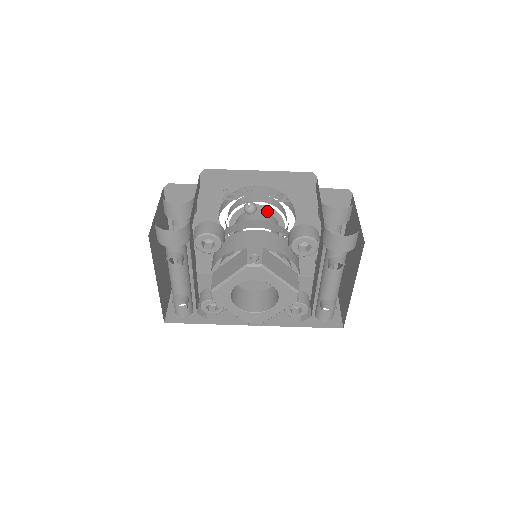
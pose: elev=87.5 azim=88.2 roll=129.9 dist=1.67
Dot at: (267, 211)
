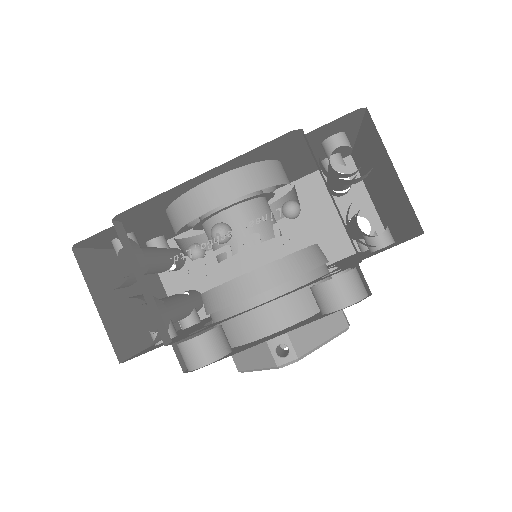
Dot at: (242, 202)
